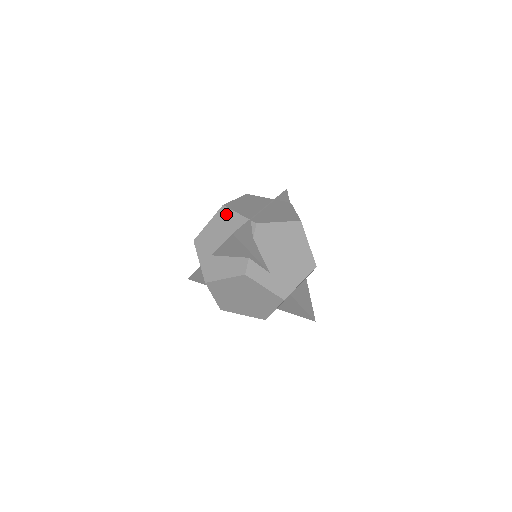
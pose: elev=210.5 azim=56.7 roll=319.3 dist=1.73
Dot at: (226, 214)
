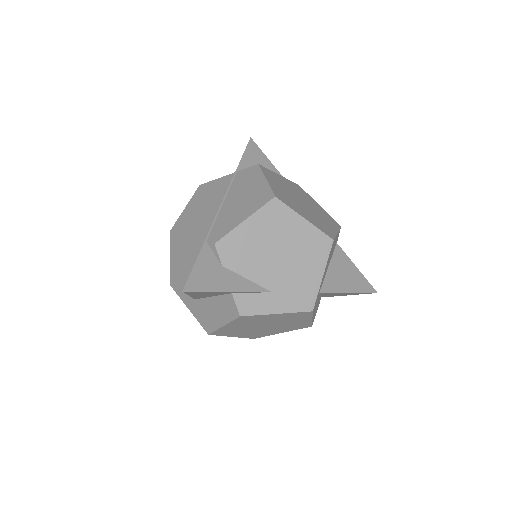
Dot at: (179, 242)
